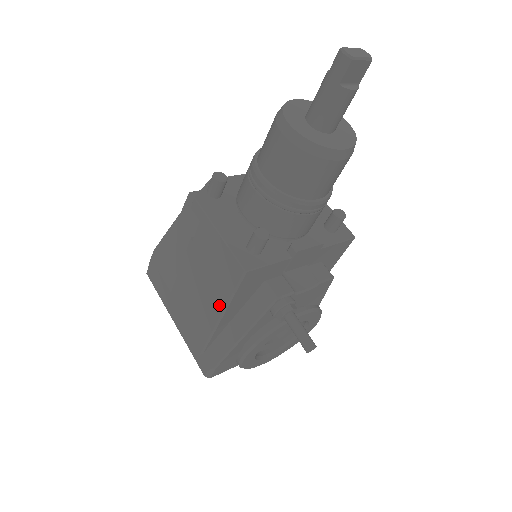
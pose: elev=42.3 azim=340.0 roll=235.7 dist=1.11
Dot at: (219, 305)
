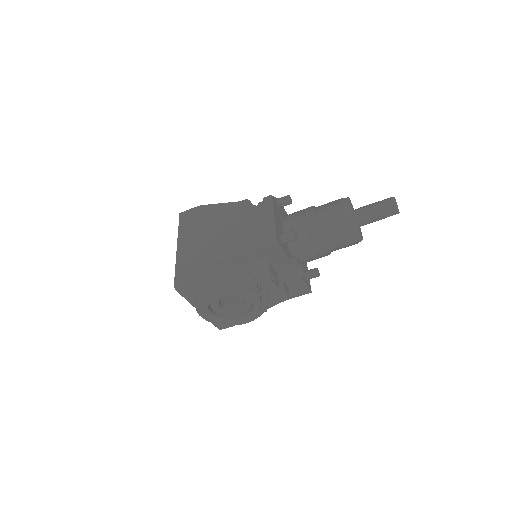
Dot at: (236, 249)
